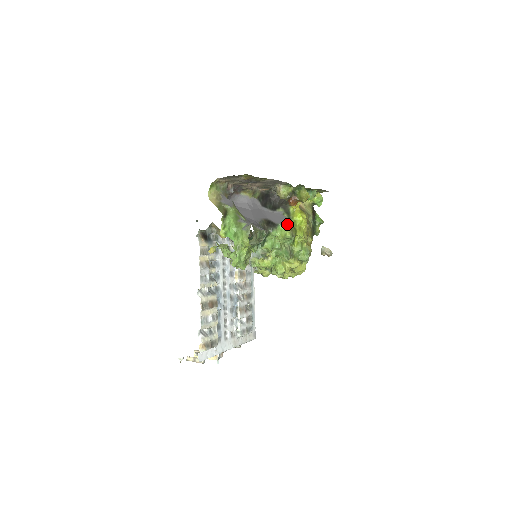
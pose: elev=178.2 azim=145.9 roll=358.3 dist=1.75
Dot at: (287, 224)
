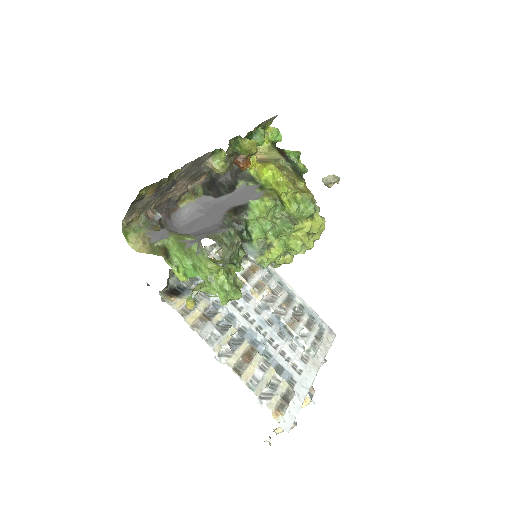
Dot at: (259, 193)
